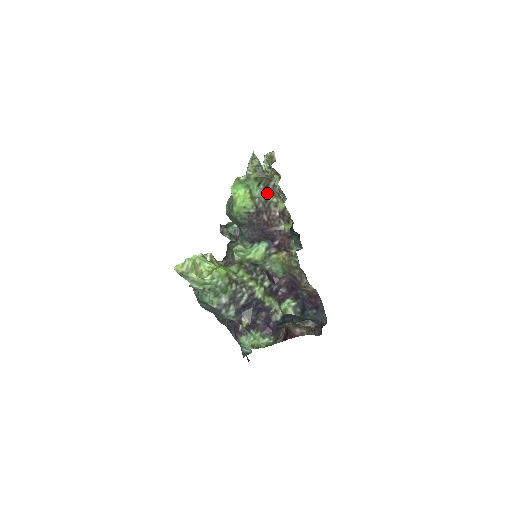
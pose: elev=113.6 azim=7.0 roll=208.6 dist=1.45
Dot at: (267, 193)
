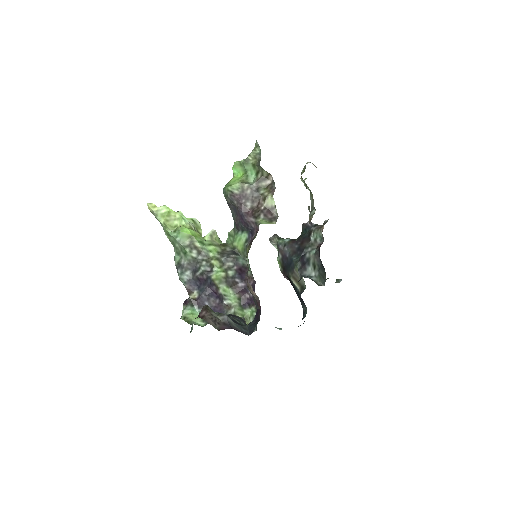
Dot at: (264, 186)
